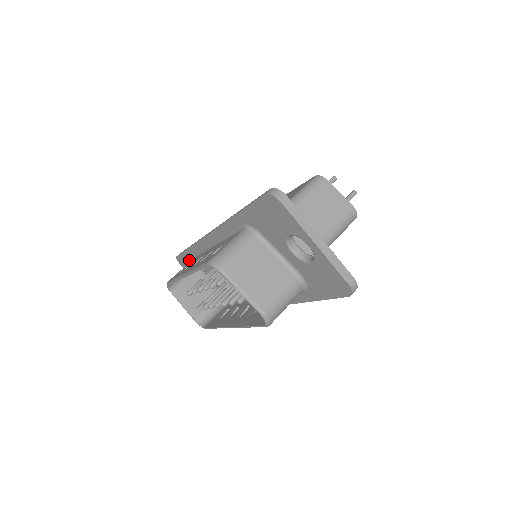
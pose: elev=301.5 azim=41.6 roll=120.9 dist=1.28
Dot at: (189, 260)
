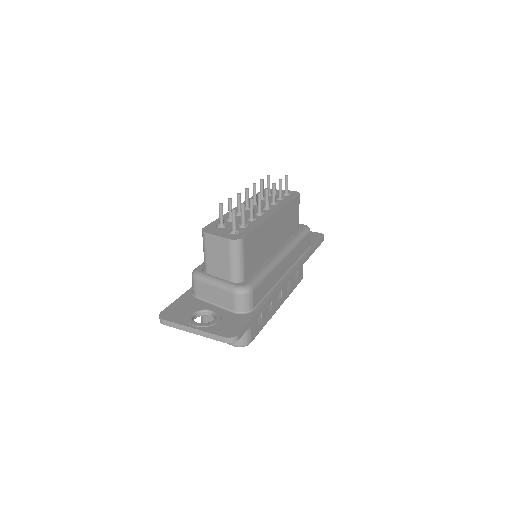
Dot at: occluded
